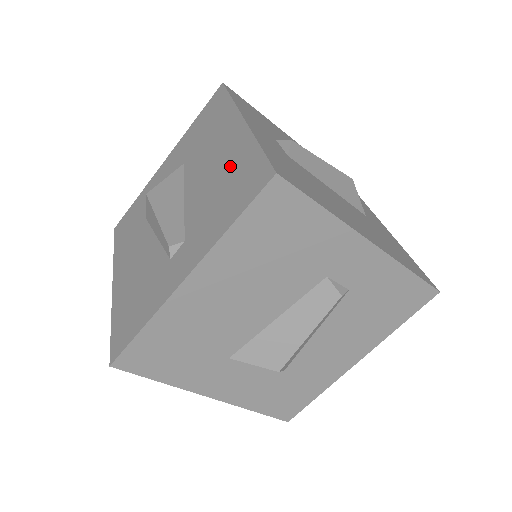
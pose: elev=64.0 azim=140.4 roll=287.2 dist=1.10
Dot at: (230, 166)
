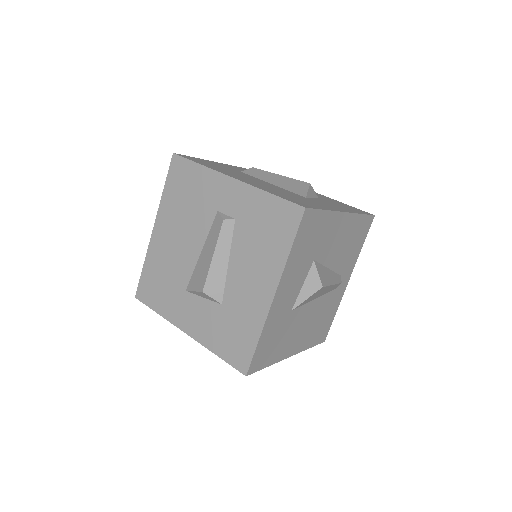
Dot at: occluded
